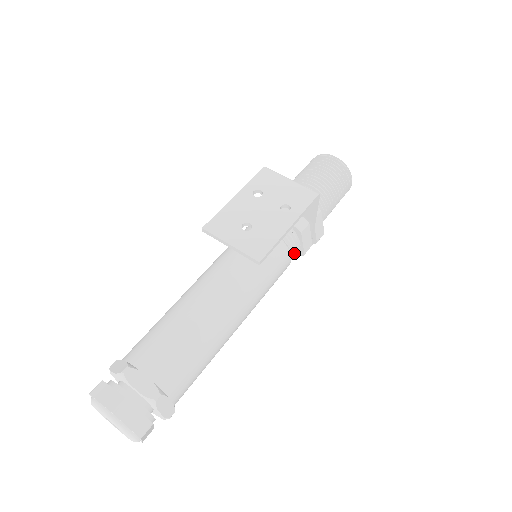
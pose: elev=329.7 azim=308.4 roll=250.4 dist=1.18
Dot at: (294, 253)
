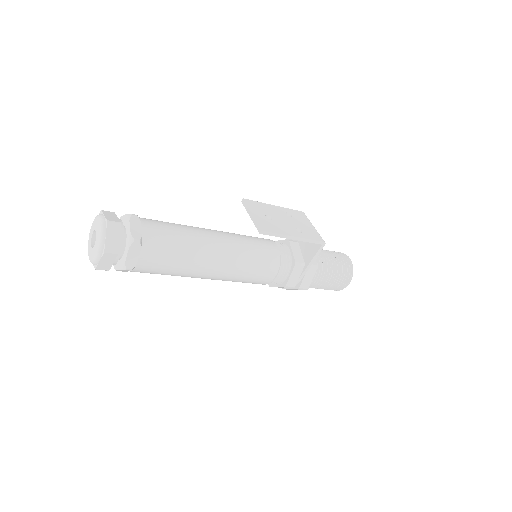
Dot at: (280, 278)
